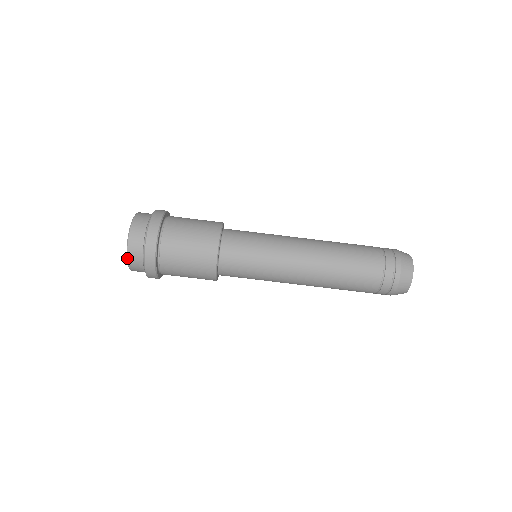
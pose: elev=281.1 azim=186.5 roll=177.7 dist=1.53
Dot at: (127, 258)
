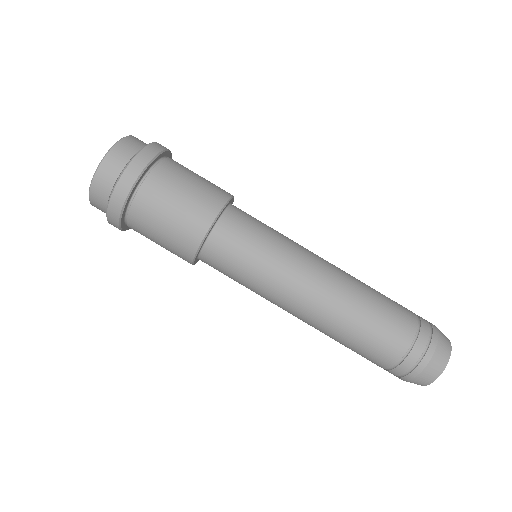
Dot at: (103, 158)
